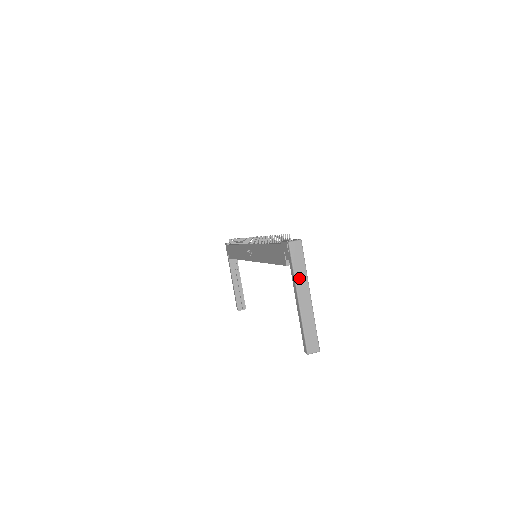
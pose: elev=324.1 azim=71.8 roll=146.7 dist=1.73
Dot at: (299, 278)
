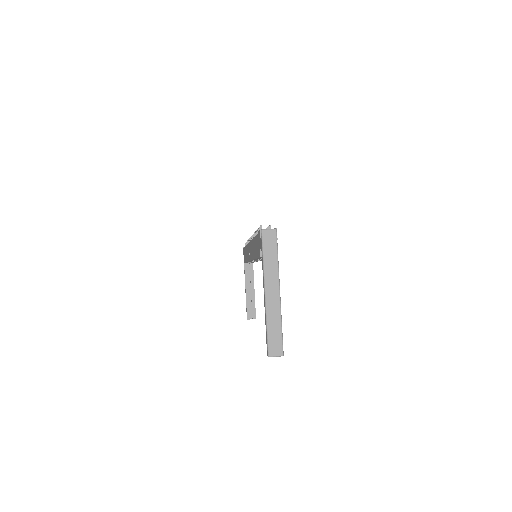
Dot at: (269, 270)
